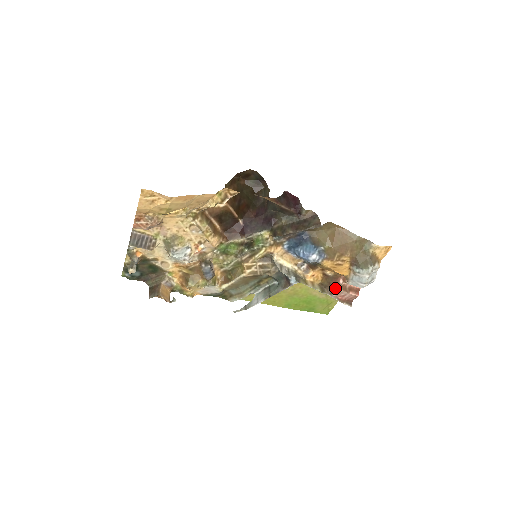
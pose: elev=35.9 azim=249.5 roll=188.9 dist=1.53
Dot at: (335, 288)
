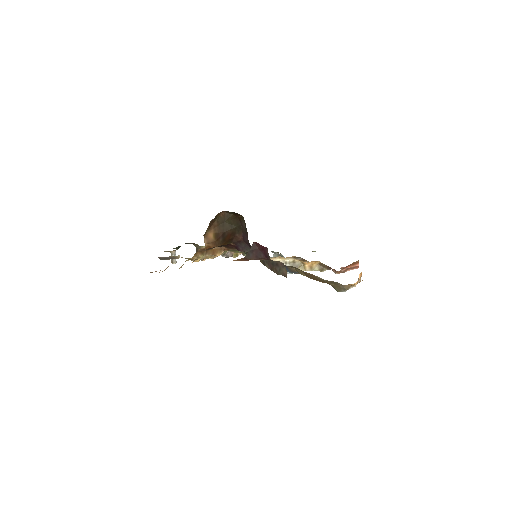
Dot at: (332, 270)
